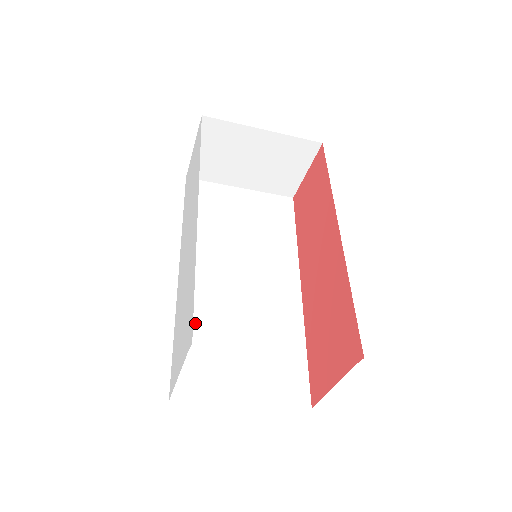
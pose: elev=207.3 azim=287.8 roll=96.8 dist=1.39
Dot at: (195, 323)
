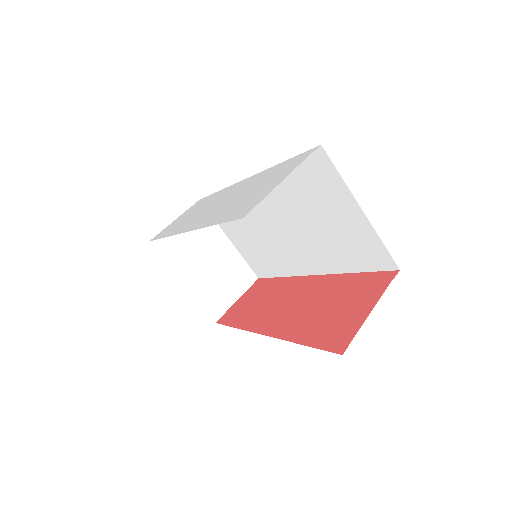
Dot at: occluded
